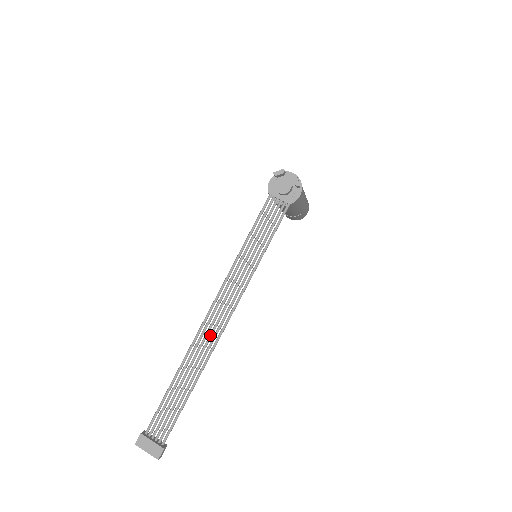
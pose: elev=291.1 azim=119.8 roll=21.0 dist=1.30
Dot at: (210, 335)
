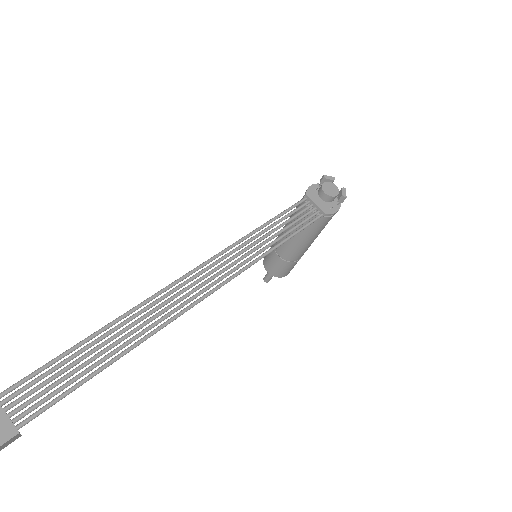
Dot at: (181, 297)
